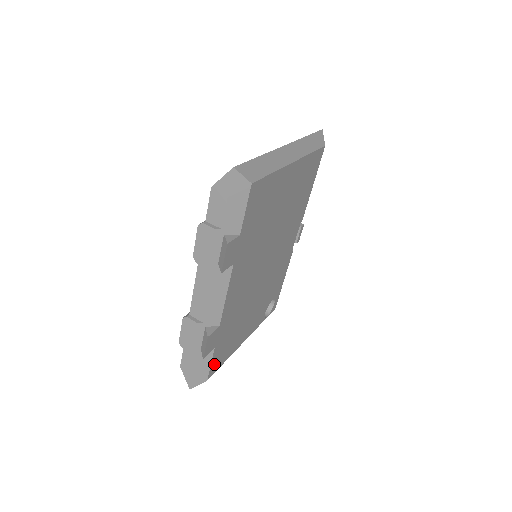
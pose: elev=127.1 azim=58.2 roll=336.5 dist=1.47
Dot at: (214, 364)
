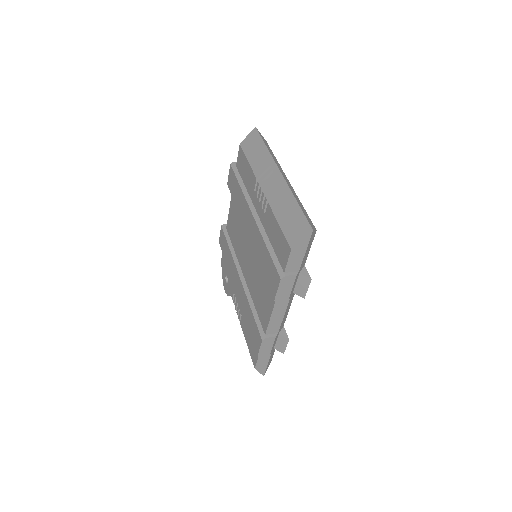
Dot at: occluded
